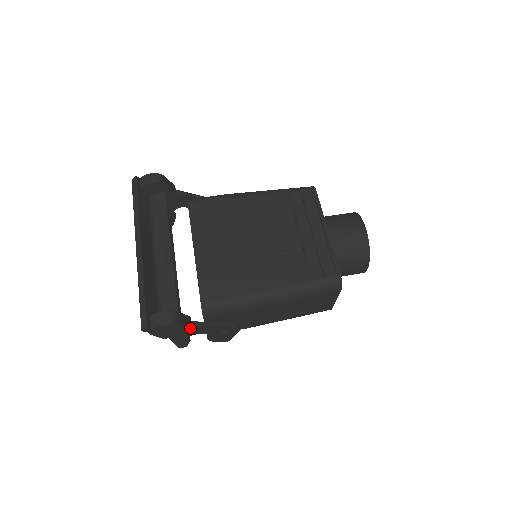
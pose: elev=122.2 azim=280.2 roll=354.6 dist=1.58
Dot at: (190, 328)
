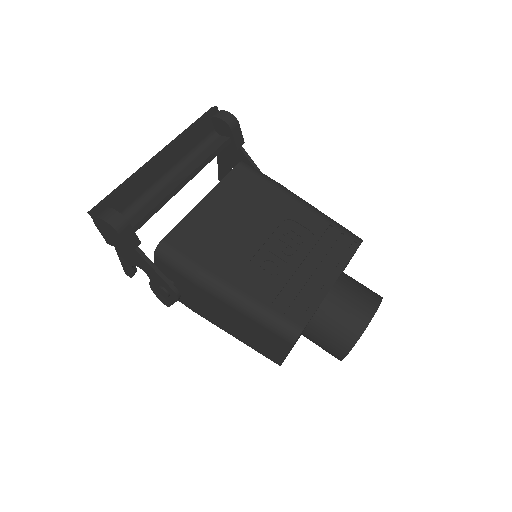
Dot at: (130, 250)
